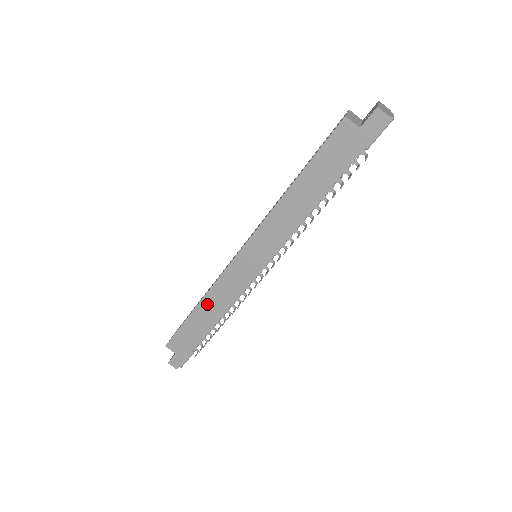
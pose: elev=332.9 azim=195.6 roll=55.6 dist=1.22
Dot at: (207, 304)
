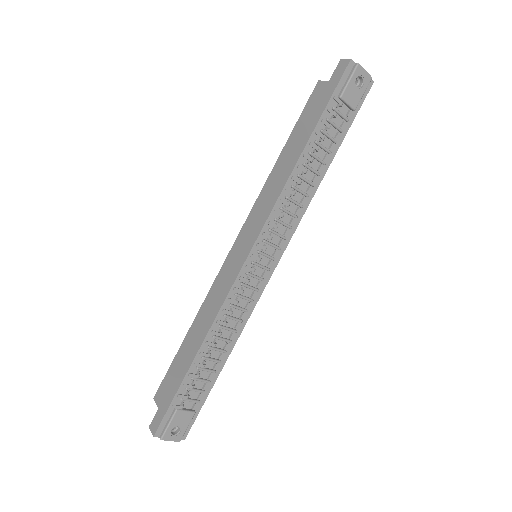
Dot at: (199, 319)
